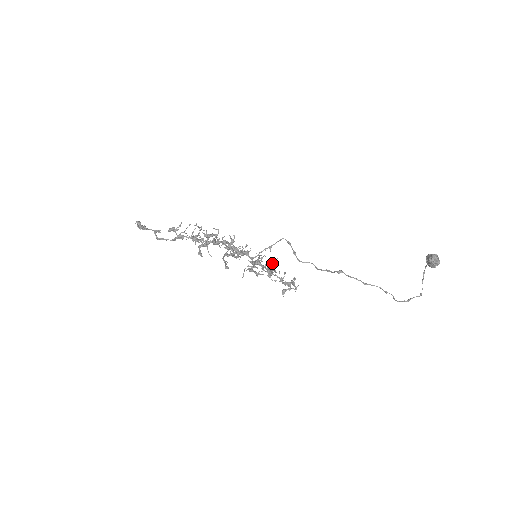
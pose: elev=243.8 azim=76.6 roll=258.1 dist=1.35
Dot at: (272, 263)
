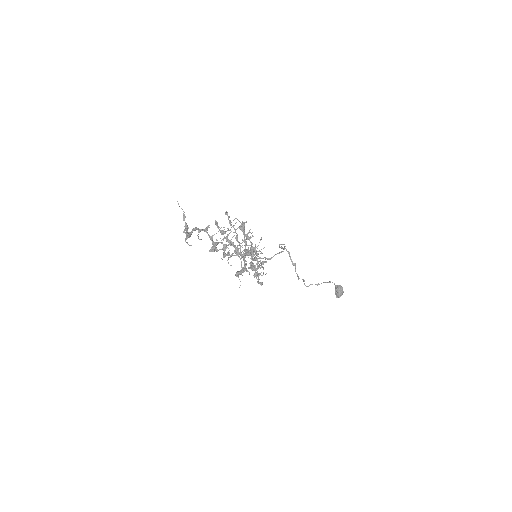
Dot at: (261, 238)
